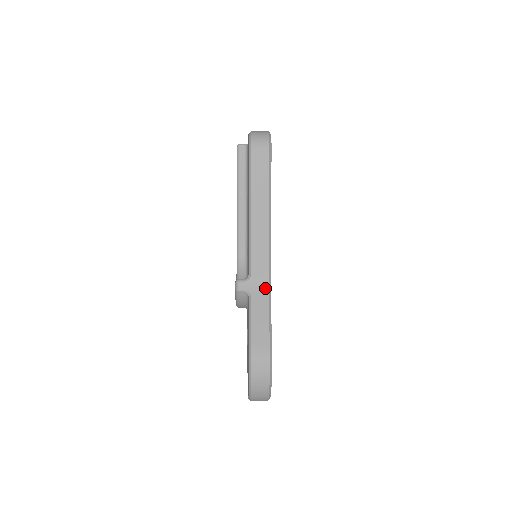
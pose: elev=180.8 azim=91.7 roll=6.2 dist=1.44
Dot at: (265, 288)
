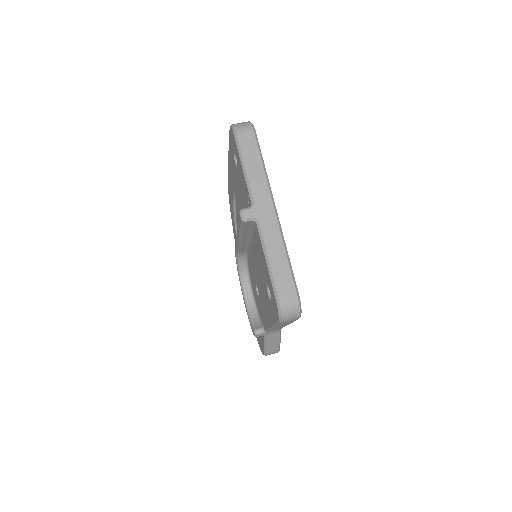
Dot at: (277, 332)
